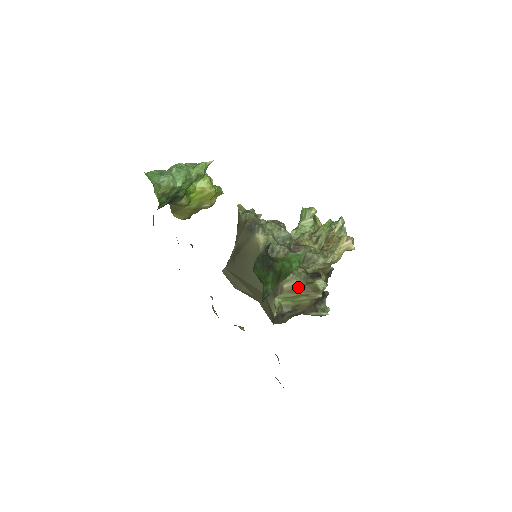
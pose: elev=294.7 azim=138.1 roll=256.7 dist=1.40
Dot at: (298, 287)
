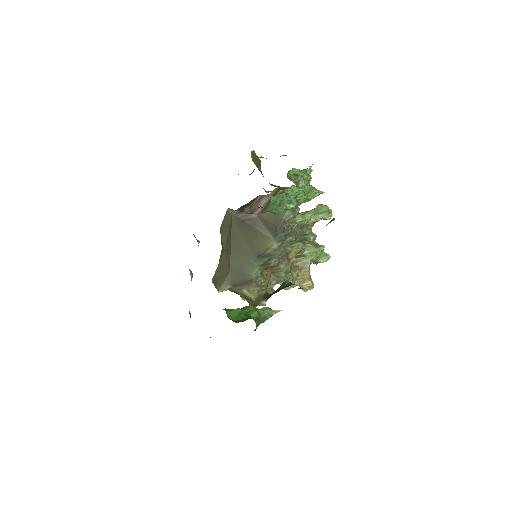
Dot at: (250, 299)
